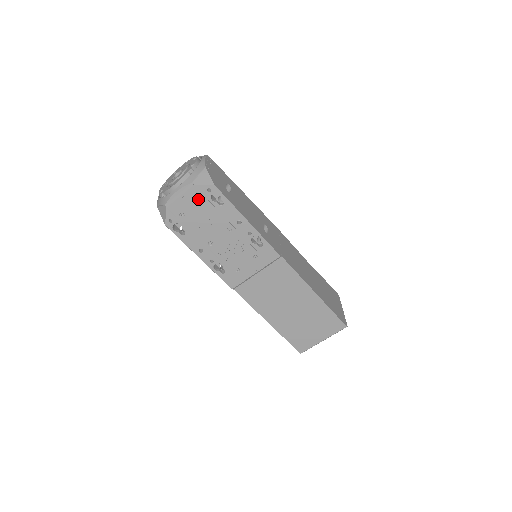
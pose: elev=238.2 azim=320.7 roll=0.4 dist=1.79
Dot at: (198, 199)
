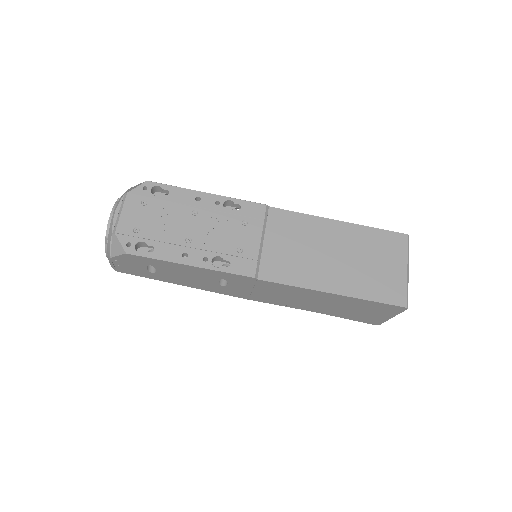
Dot at: (141, 204)
